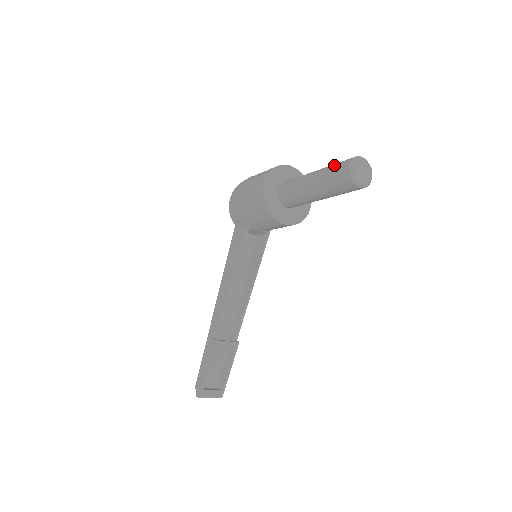
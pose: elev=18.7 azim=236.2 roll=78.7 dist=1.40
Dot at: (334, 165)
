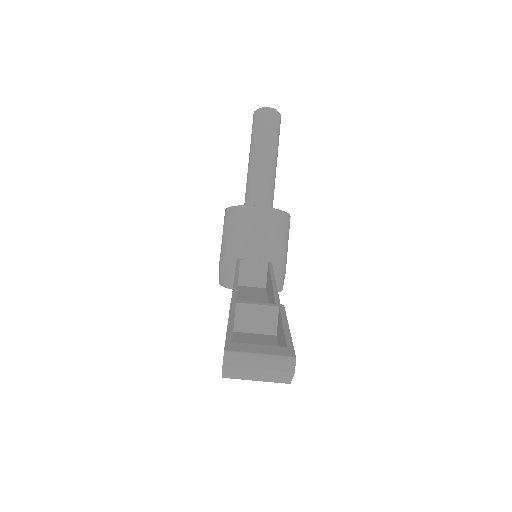
Dot at: occluded
